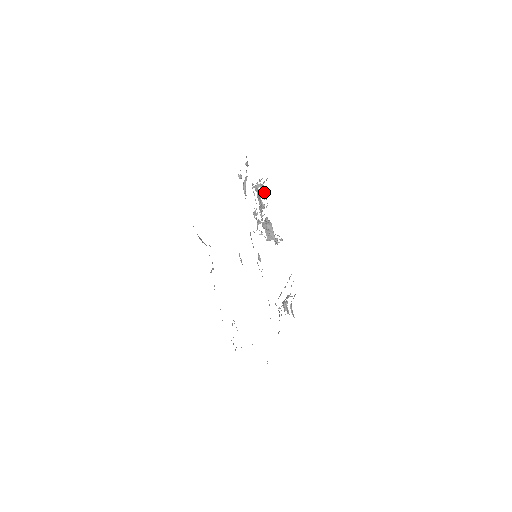
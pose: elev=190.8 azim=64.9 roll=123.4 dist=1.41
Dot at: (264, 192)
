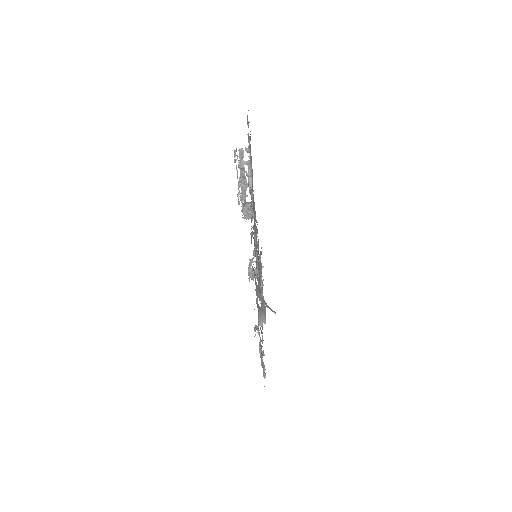
Dot at: occluded
